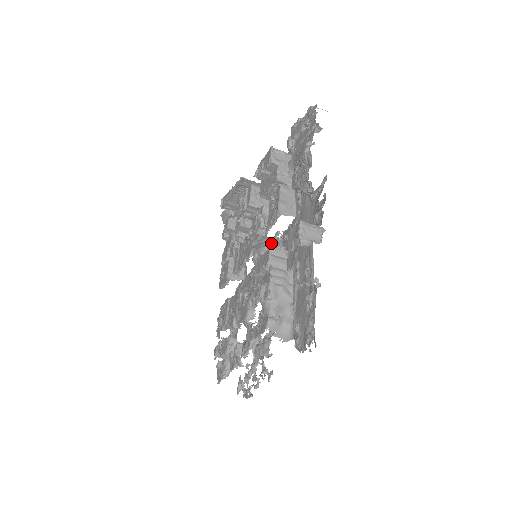
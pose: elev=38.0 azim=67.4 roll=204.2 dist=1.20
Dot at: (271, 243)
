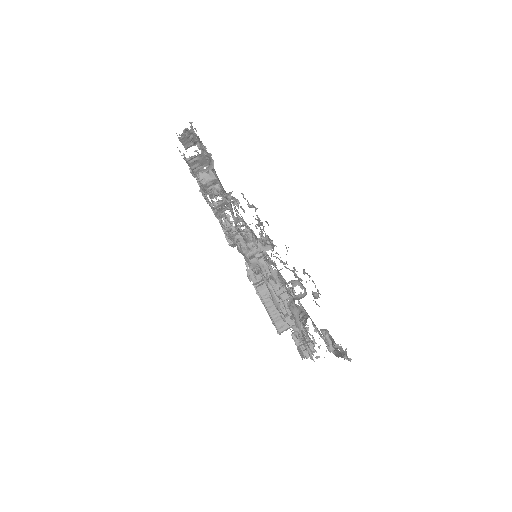
Dot at: occluded
